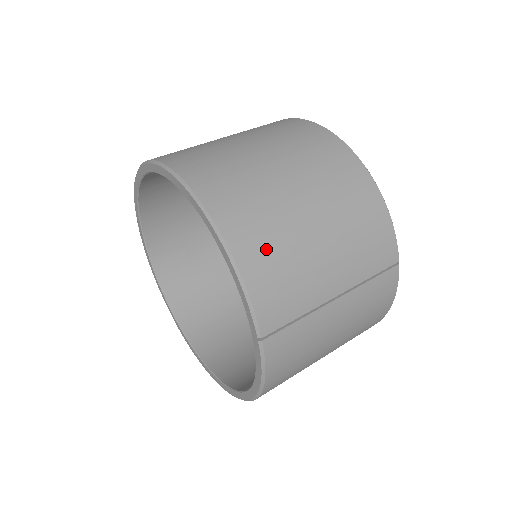
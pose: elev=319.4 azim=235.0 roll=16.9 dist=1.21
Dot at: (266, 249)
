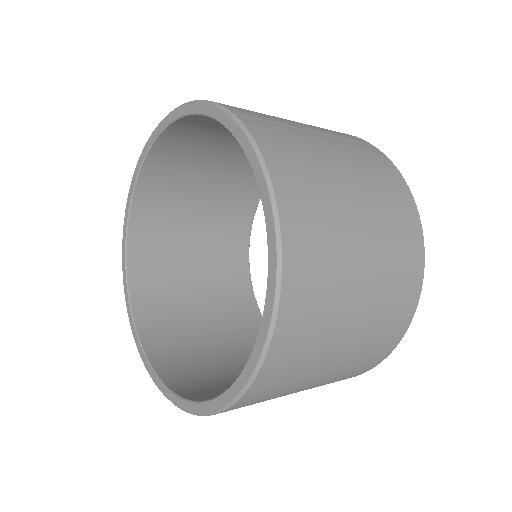
Dot at: occluded
